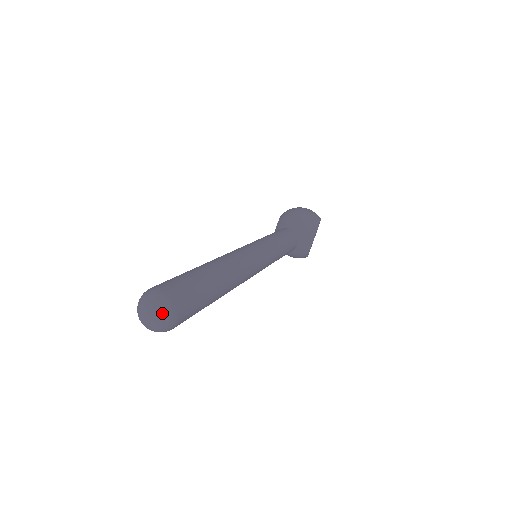
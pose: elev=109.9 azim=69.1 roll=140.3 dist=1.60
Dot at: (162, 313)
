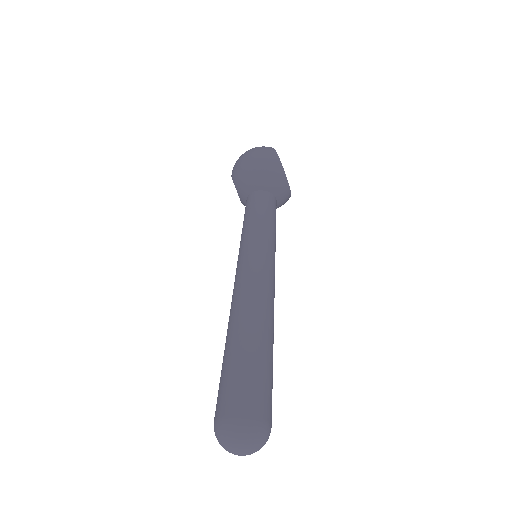
Dot at: (255, 439)
